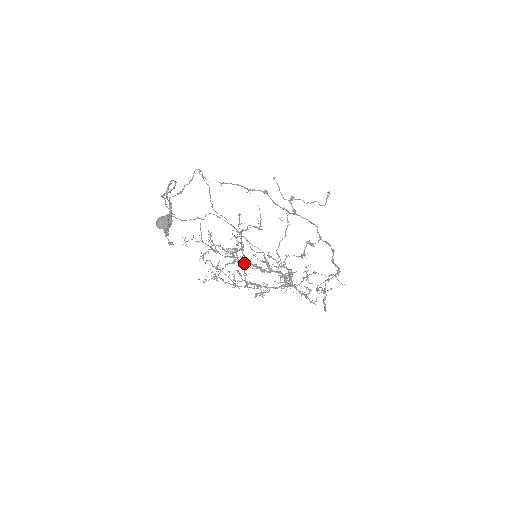
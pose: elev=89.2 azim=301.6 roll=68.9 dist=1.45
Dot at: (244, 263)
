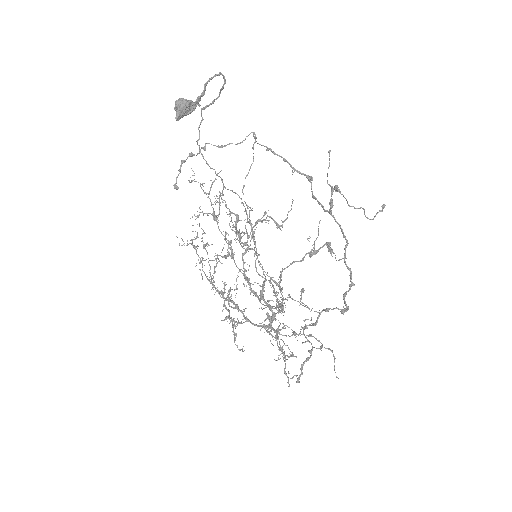
Dot at: occluded
